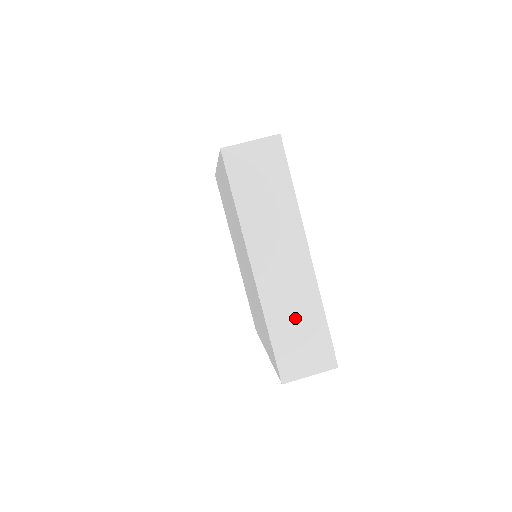
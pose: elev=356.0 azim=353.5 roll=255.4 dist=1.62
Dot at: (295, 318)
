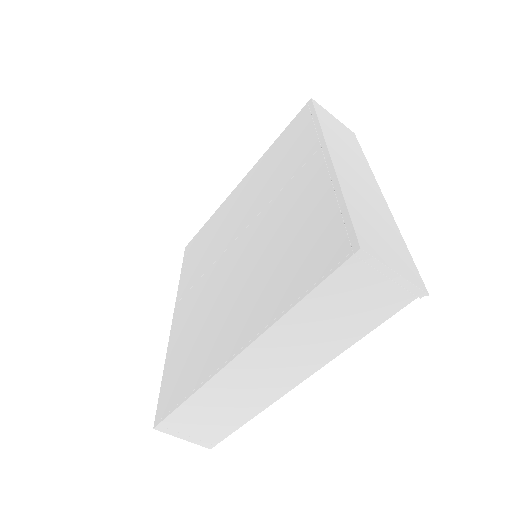
Dot at: (372, 214)
